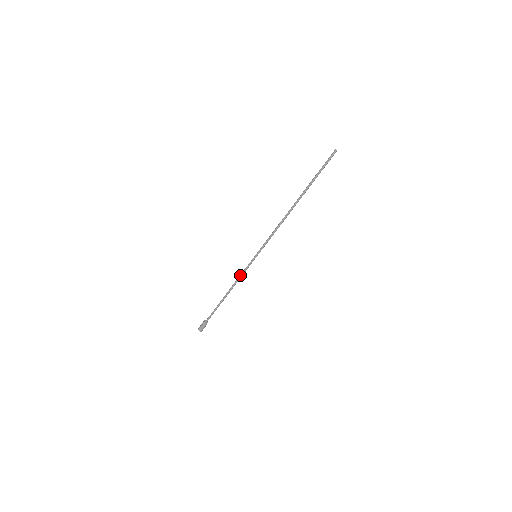
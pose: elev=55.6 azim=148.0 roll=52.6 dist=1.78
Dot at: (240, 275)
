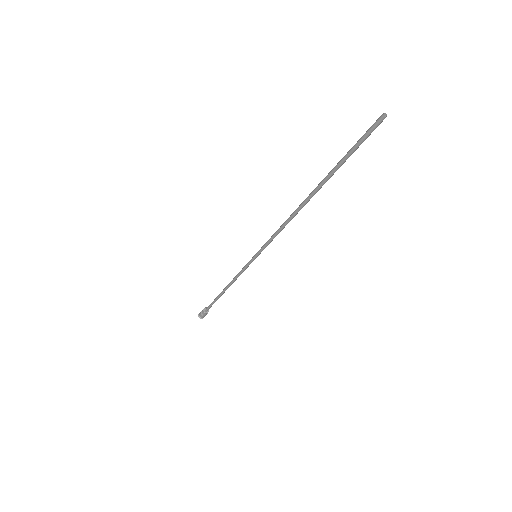
Dot at: (238, 275)
